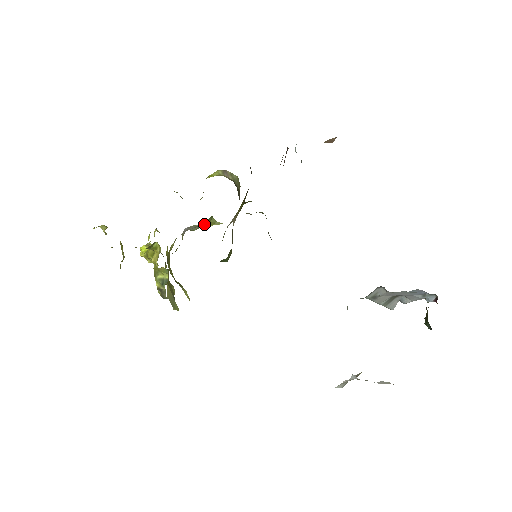
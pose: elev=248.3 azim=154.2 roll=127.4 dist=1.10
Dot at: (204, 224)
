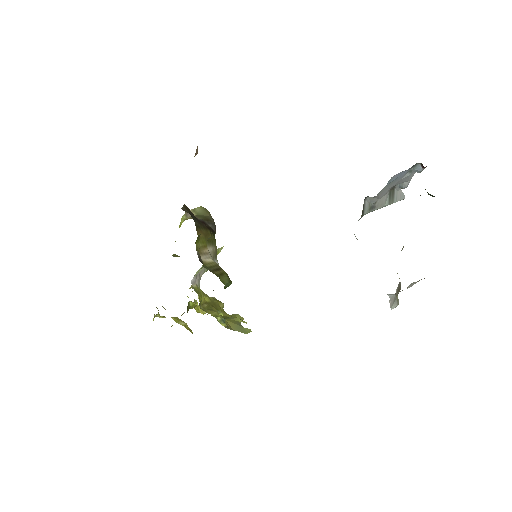
Dot at: occluded
